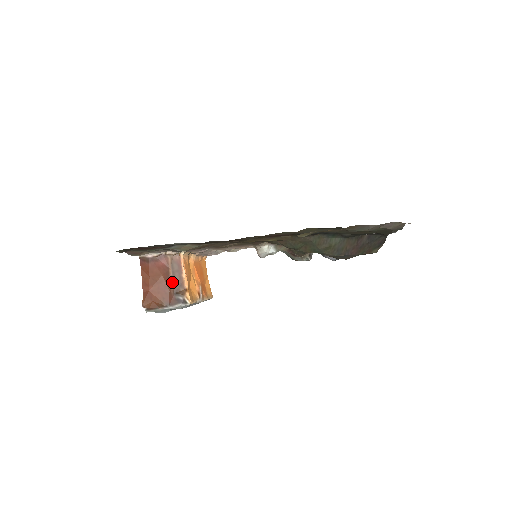
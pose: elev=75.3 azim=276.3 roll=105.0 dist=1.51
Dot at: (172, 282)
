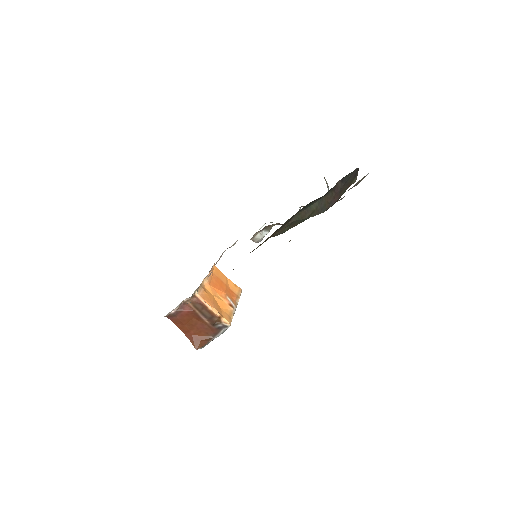
Dot at: (205, 319)
